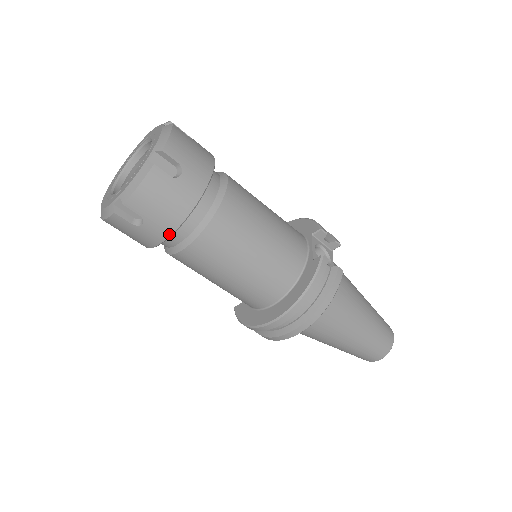
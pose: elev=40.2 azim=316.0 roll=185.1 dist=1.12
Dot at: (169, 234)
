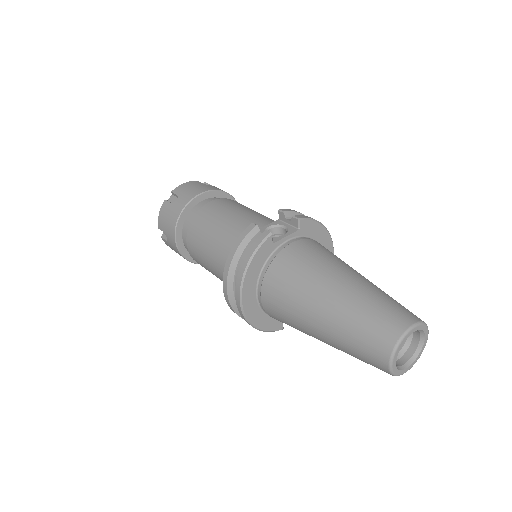
Dot at: (174, 239)
